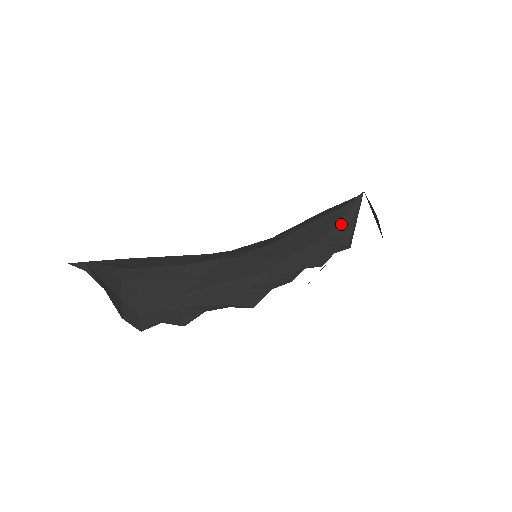
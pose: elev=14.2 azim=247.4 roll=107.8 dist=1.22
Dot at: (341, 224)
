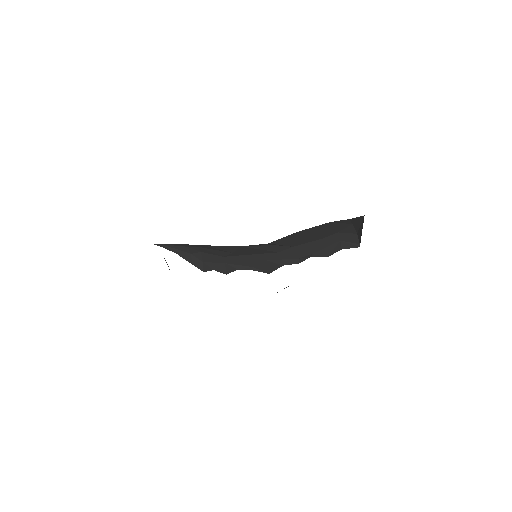
Dot at: (353, 227)
